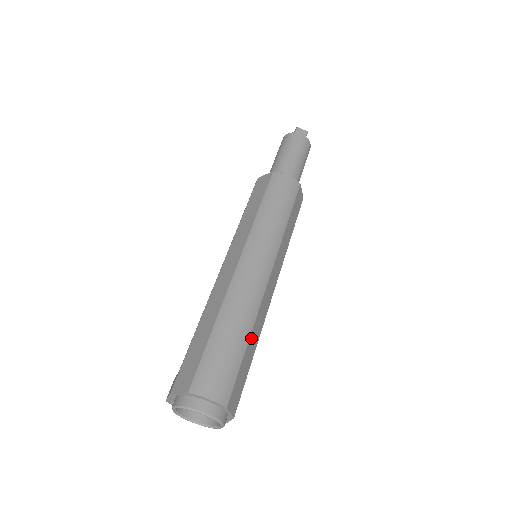
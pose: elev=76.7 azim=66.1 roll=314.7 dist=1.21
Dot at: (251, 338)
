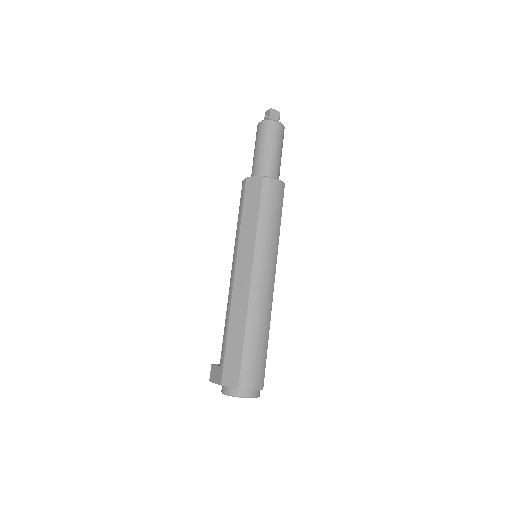
Dot at: occluded
